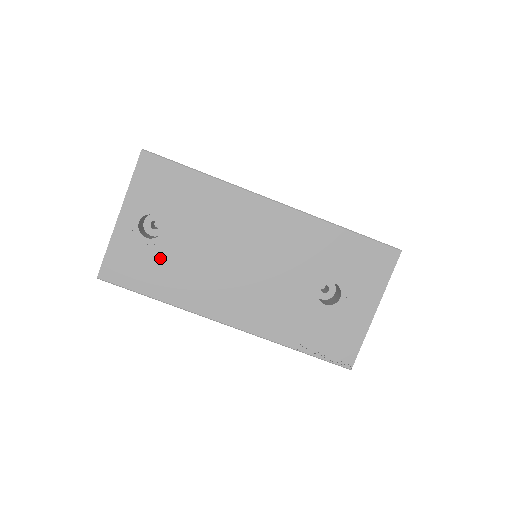
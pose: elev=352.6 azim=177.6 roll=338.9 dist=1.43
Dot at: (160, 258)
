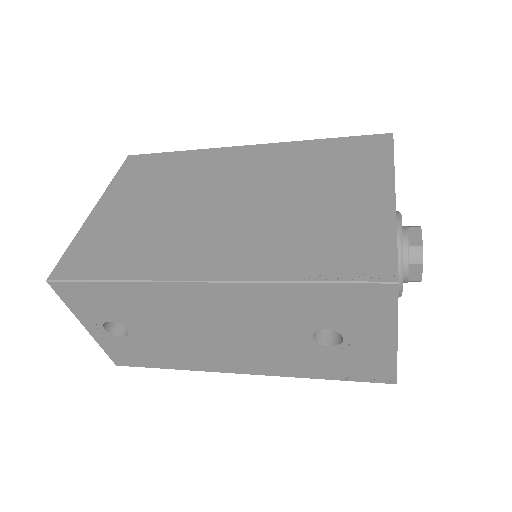
Dot at: (145, 346)
